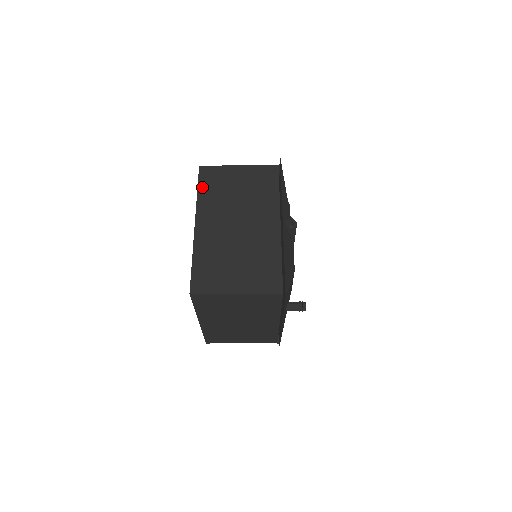
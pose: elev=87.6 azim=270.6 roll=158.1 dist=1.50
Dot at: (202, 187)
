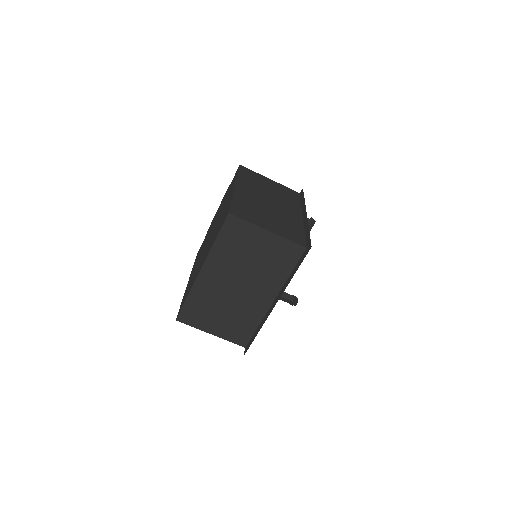
Dot at: (242, 173)
